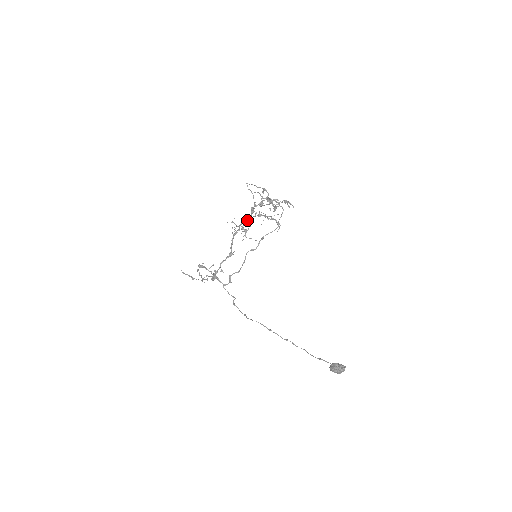
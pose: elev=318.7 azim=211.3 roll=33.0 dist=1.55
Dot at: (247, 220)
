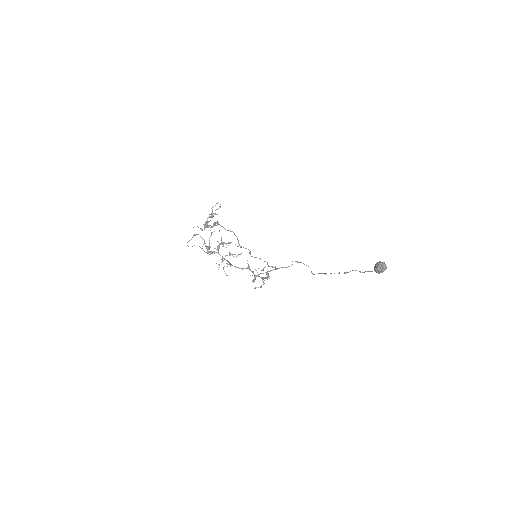
Dot at: occluded
